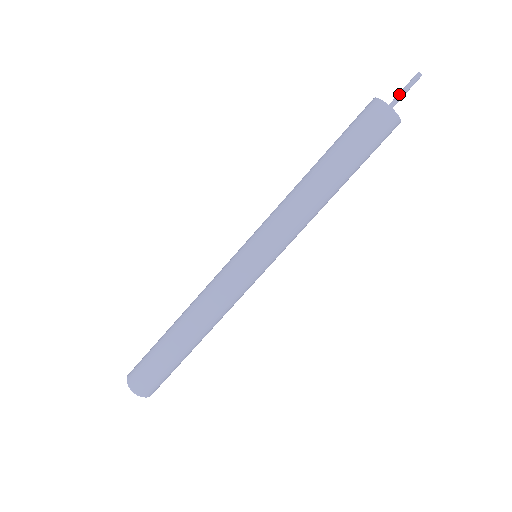
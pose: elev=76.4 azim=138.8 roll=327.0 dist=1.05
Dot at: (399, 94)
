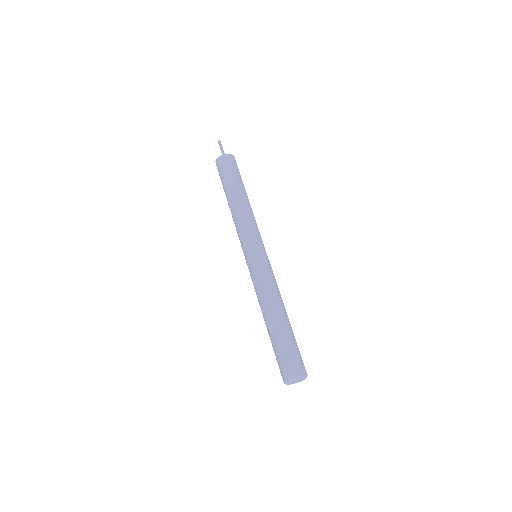
Dot at: (221, 152)
